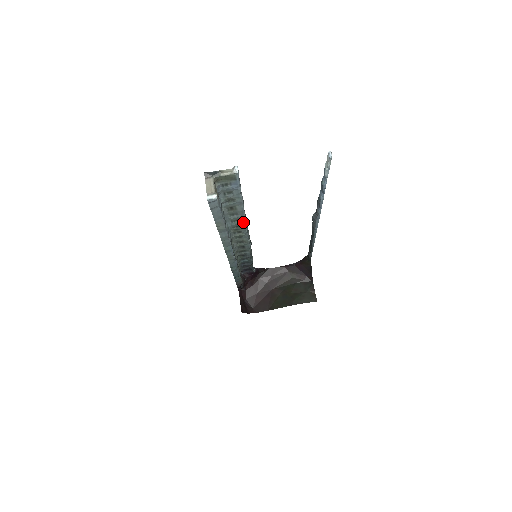
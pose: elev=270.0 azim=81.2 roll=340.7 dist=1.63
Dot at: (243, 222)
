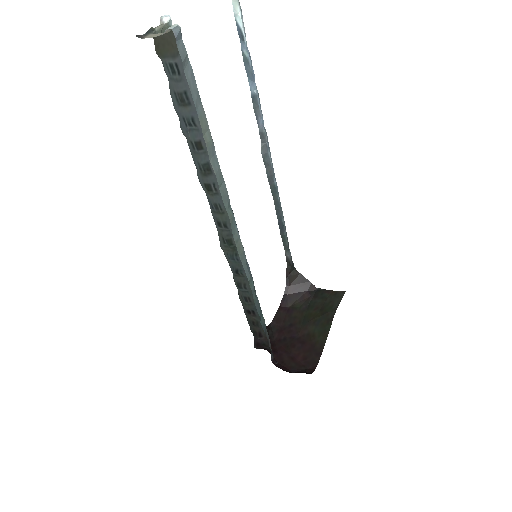
Dot at: occluded
